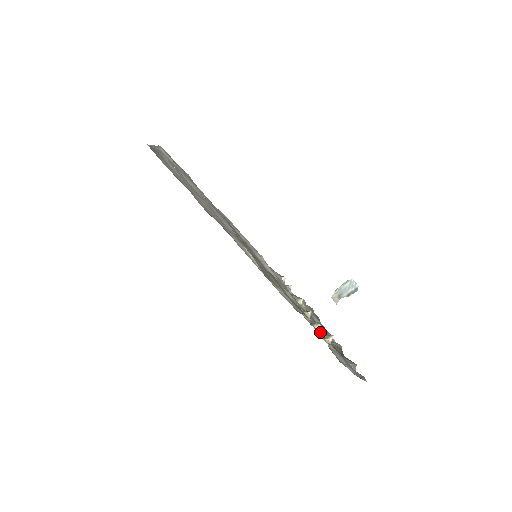
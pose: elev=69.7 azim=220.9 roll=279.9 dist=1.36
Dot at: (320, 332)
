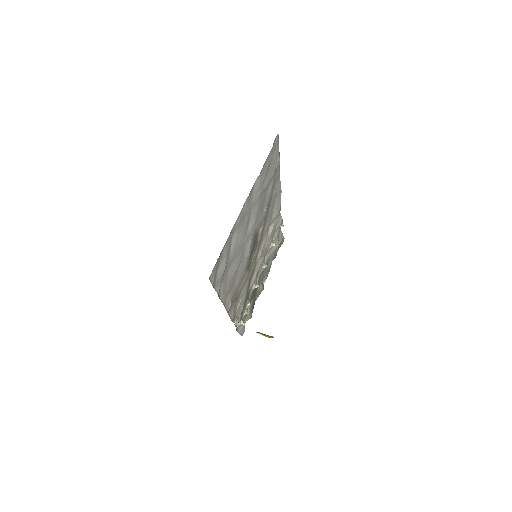
Dot at: (241, 317)
